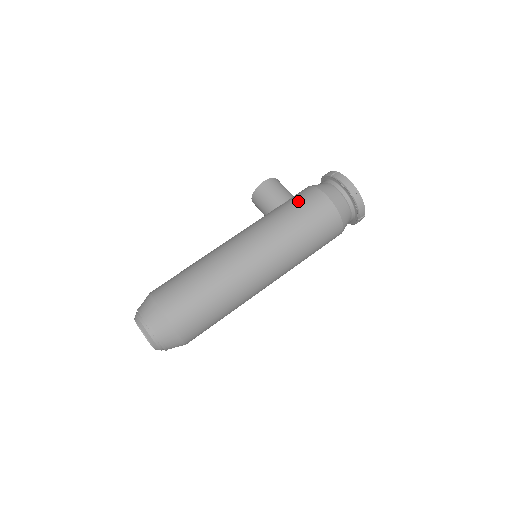
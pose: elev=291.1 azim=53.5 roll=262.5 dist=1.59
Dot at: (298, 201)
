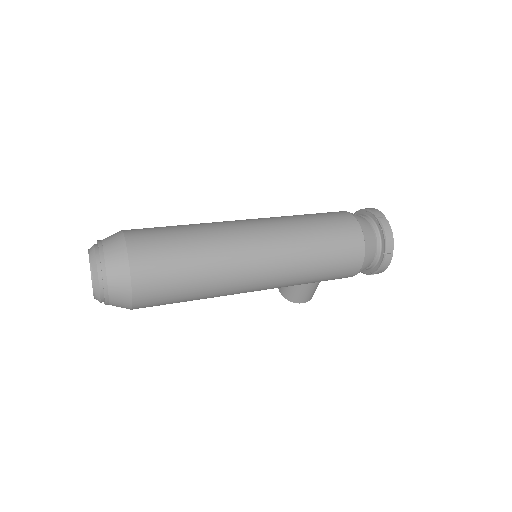
Dot at: occluded
